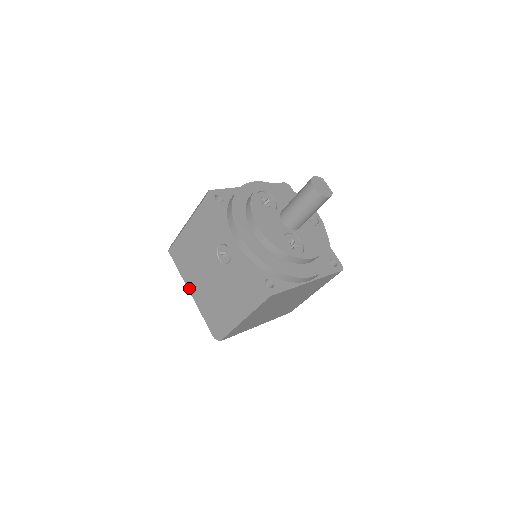
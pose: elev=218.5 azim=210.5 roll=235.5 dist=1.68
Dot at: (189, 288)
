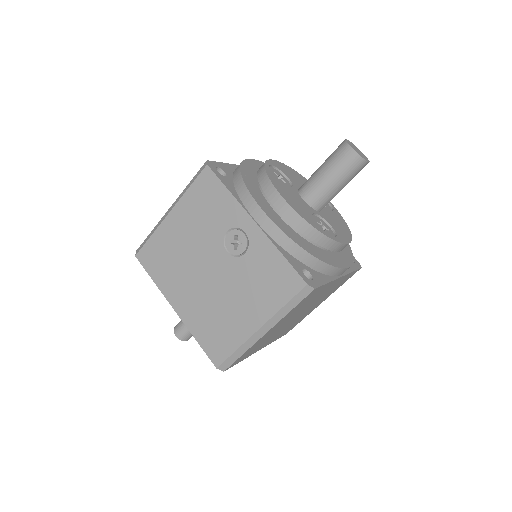
Dot at: (172, 302)
